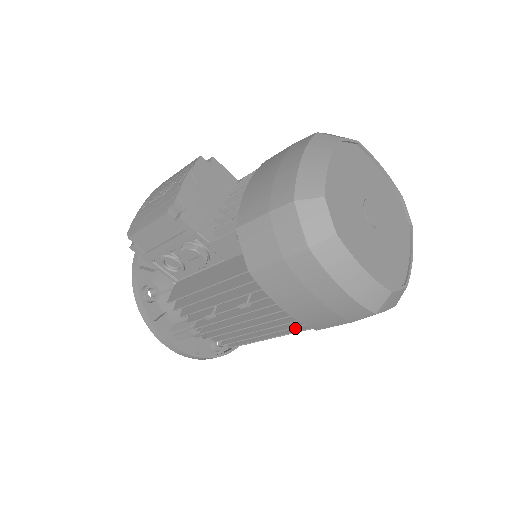
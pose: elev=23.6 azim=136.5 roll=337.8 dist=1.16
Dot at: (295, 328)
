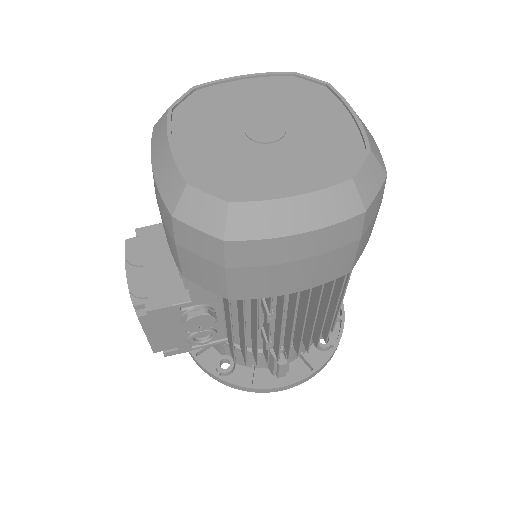
Dot at: (339, 284)
